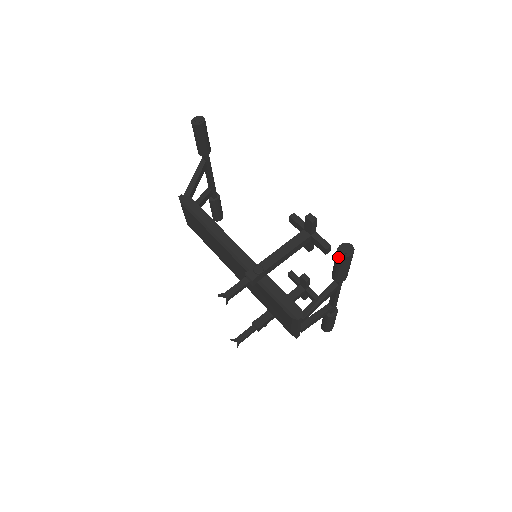
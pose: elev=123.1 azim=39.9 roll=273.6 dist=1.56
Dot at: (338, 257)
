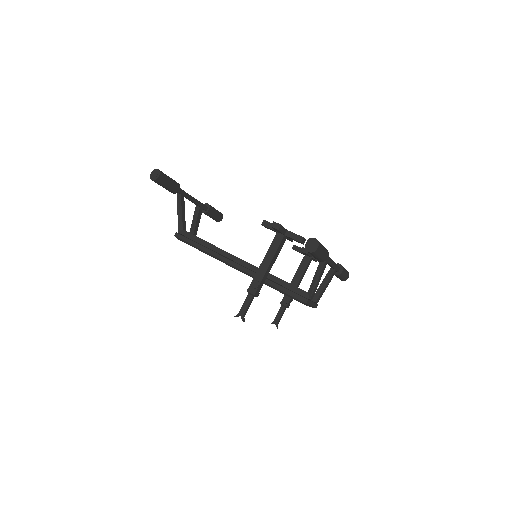
Dot at: occluded
